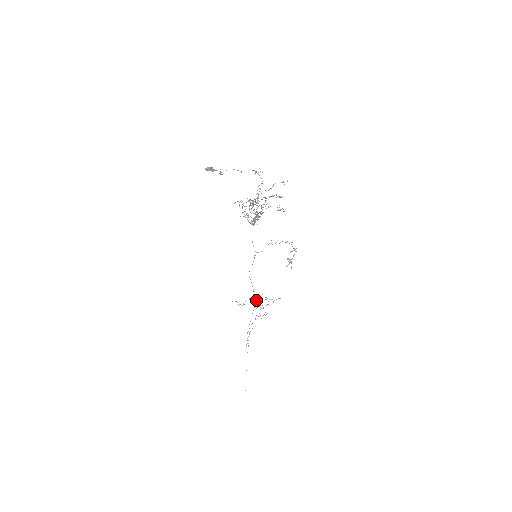
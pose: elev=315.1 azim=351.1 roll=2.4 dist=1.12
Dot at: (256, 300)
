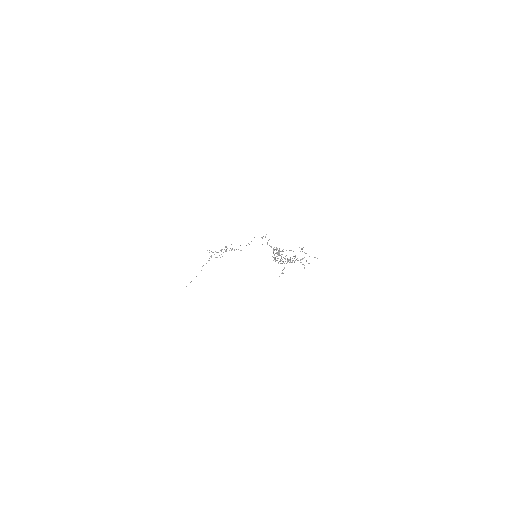
Dot at: occluded
